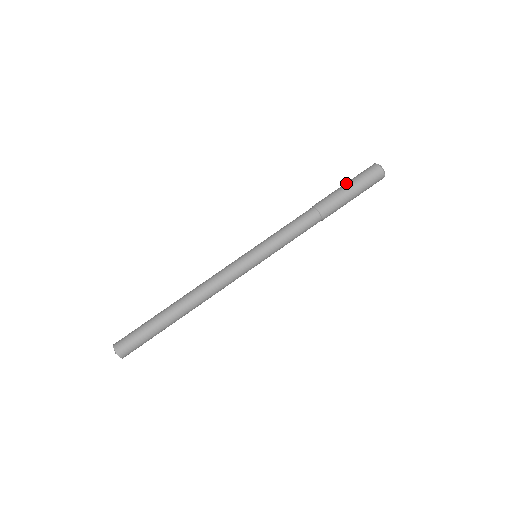
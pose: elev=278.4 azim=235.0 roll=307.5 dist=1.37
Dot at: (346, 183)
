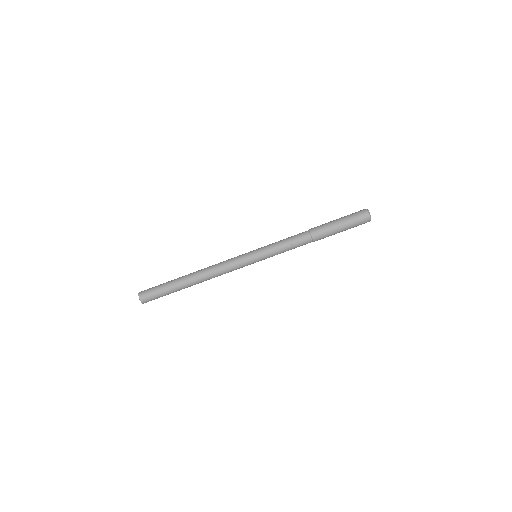
Dot at: (342, 225)
